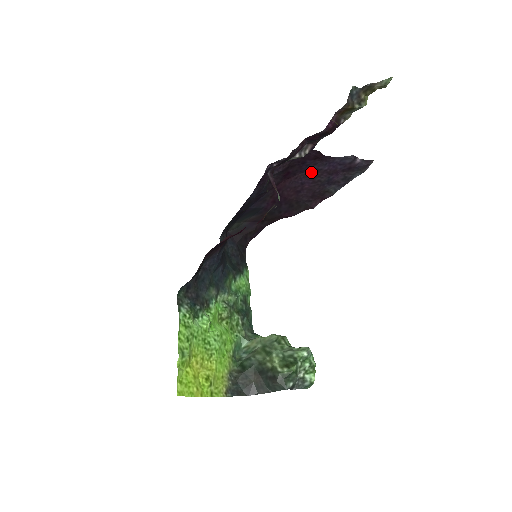
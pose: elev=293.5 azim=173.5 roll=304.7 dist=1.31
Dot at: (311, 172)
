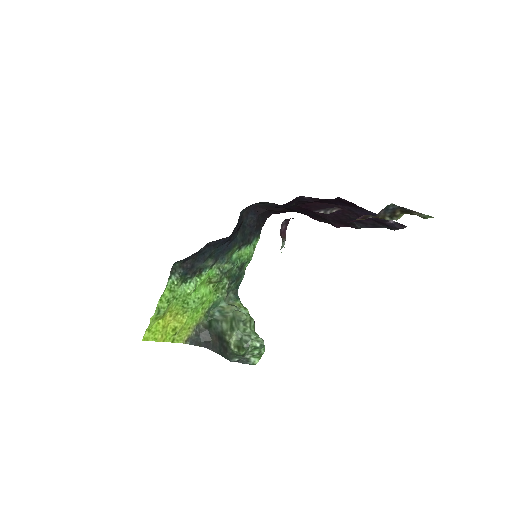
Dot at: (343, 207)
